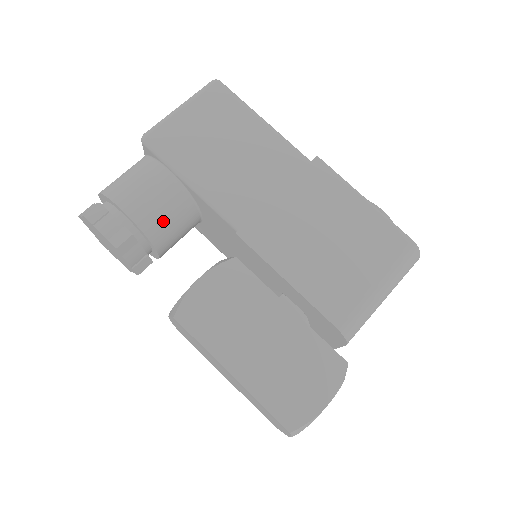
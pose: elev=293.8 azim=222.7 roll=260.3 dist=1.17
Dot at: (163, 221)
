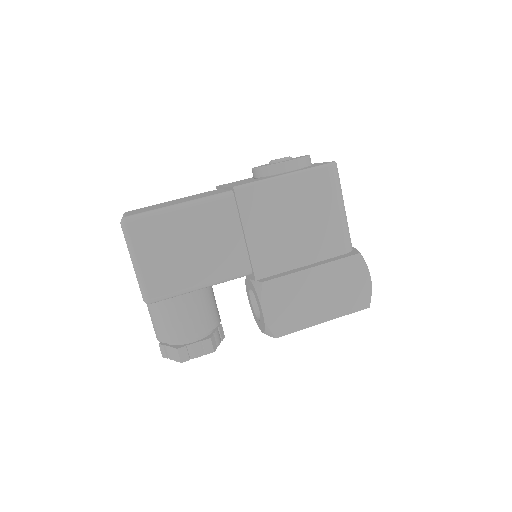
Dot at: (210, 313)
